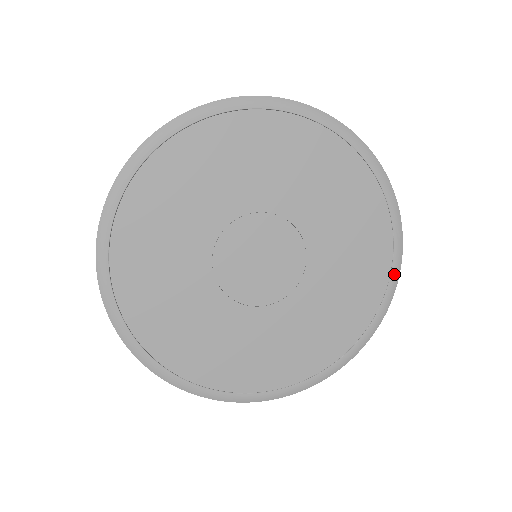
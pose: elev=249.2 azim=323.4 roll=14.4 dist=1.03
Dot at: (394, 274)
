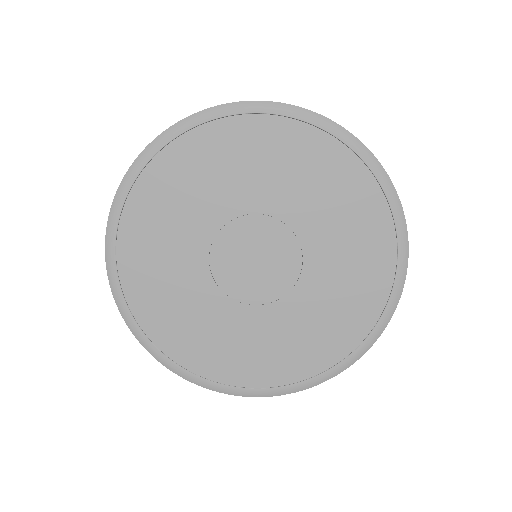
Dot at: (390, 196)
